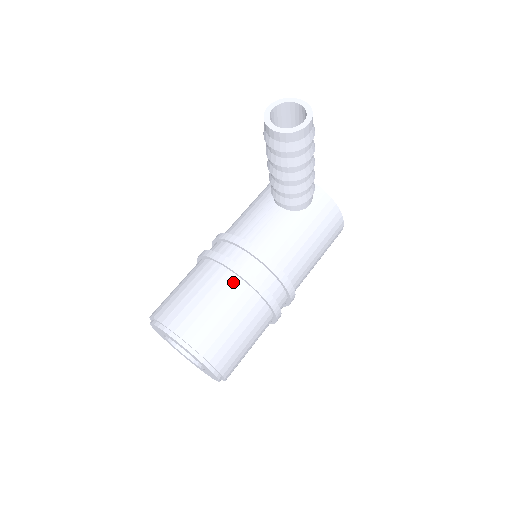
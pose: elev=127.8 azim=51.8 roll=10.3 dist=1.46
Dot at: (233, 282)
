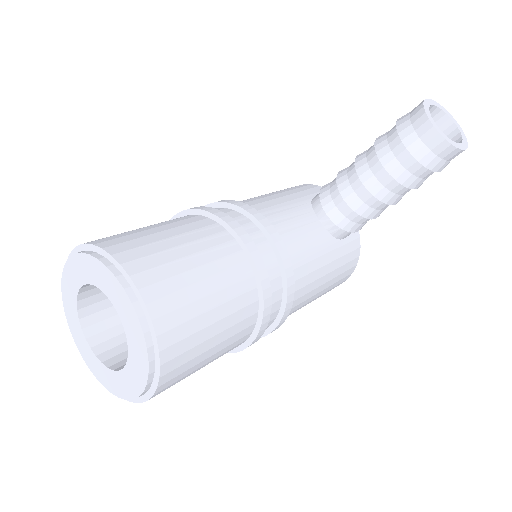
Dot at: (243, 270)
